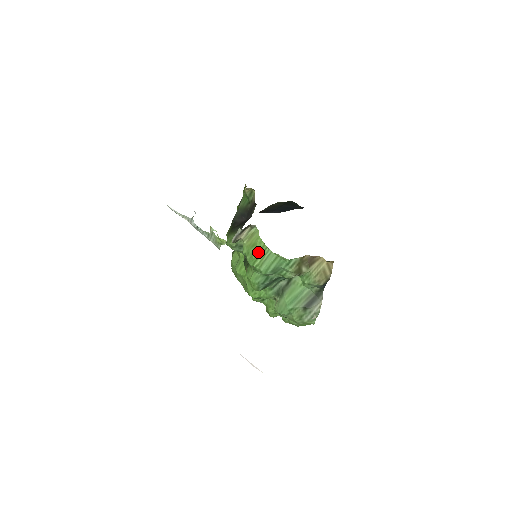
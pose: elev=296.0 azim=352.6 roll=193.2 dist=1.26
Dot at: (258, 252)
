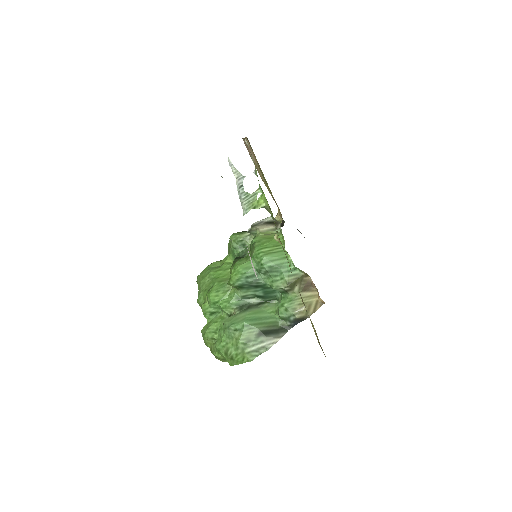
Dot at: (272, 243)
